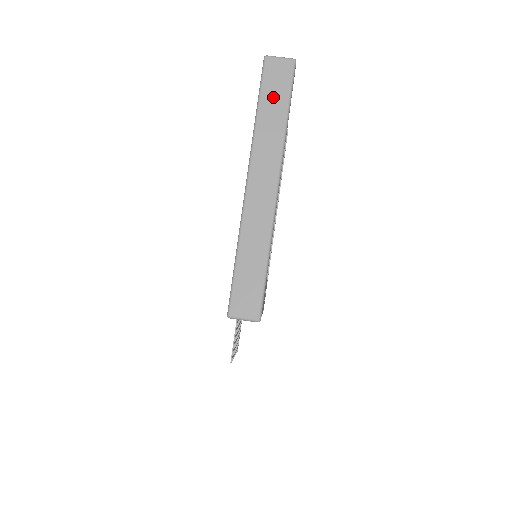
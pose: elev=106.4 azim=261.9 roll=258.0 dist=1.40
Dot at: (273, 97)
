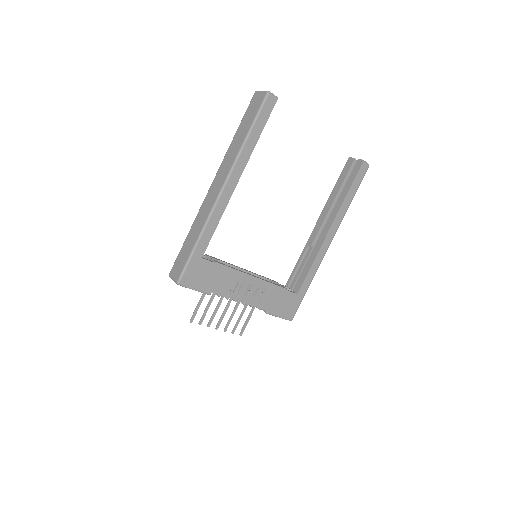
Dot at: (246, 121)
